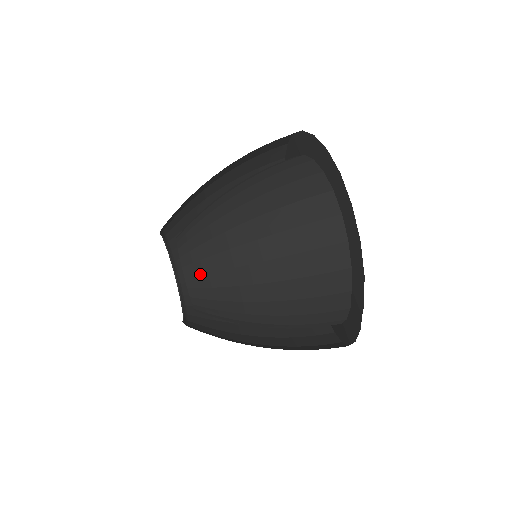
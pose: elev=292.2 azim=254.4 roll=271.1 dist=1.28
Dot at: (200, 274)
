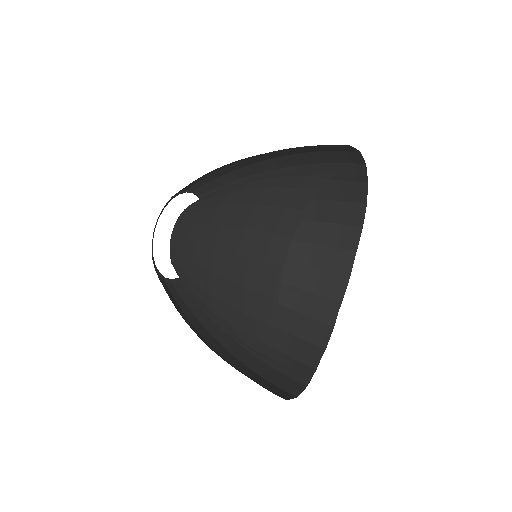
Dot at: occluded
